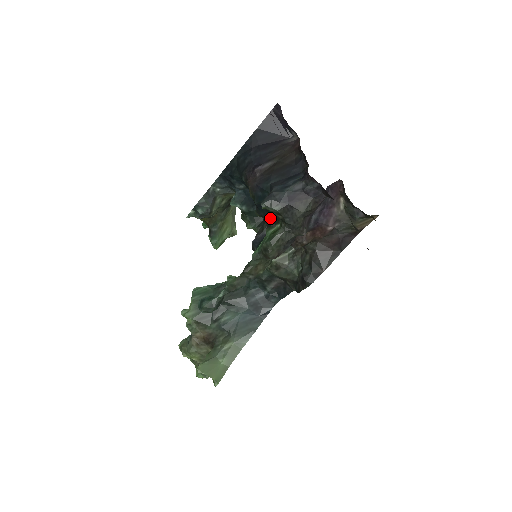
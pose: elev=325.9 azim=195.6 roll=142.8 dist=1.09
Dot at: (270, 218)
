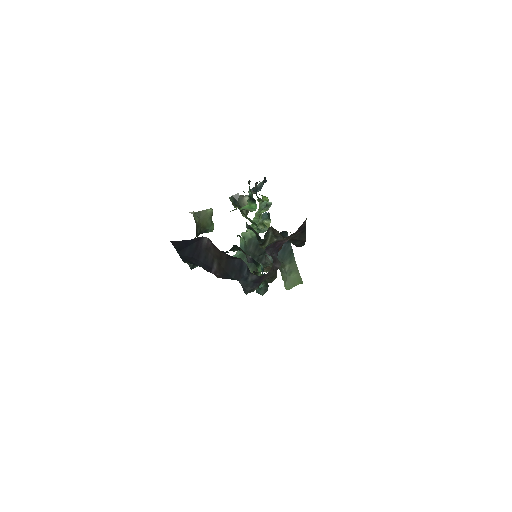
Dot at: occluded
